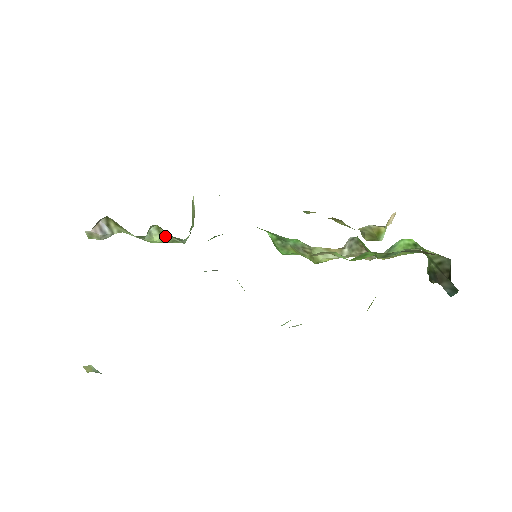
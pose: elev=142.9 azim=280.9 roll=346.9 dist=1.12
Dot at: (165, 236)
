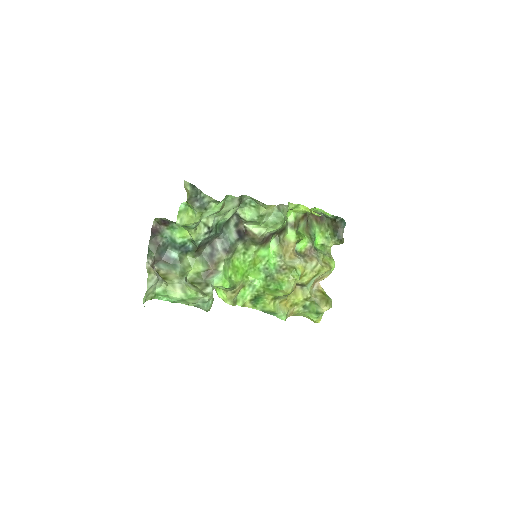
Dot at: (198, 289)
